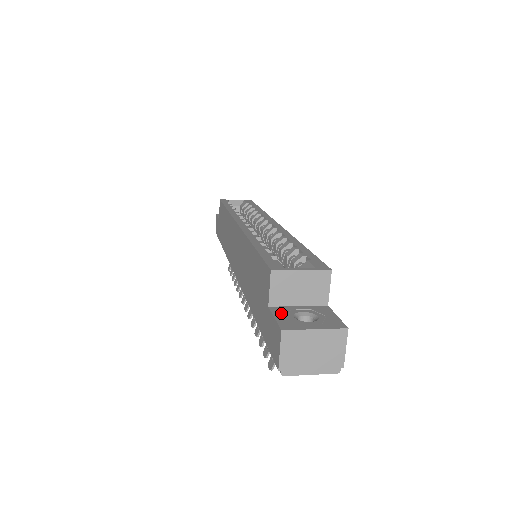
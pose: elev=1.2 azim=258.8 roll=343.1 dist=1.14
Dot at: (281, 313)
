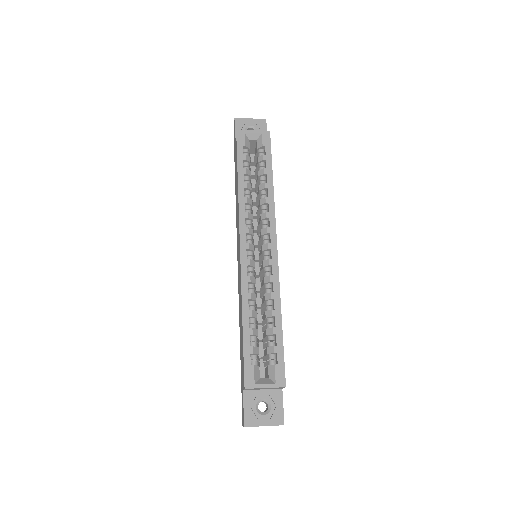
Dot at: (249, 402)
